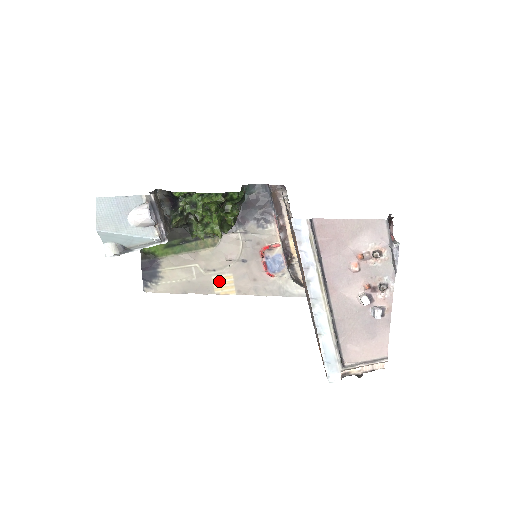
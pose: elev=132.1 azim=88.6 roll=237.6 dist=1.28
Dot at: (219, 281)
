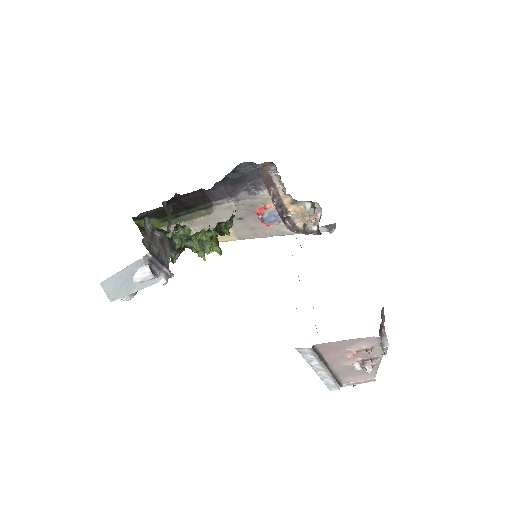
Dot at: occluded
